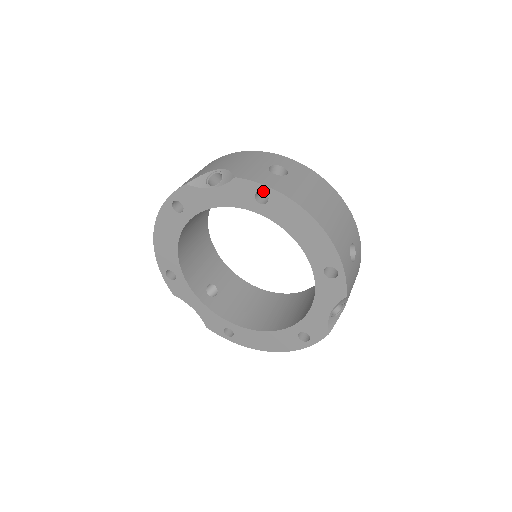
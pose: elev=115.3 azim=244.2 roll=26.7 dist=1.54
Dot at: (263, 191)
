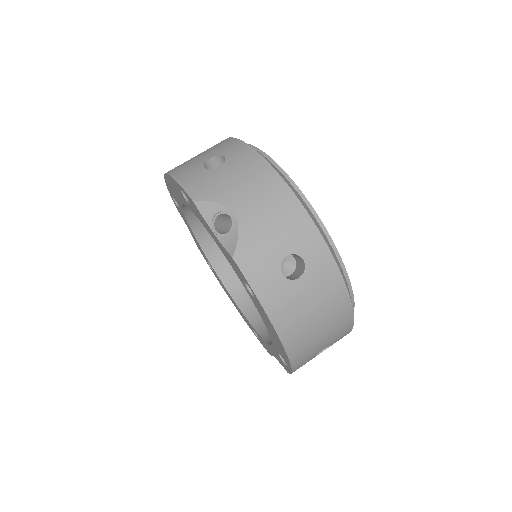
Dot at: (252, 291)
